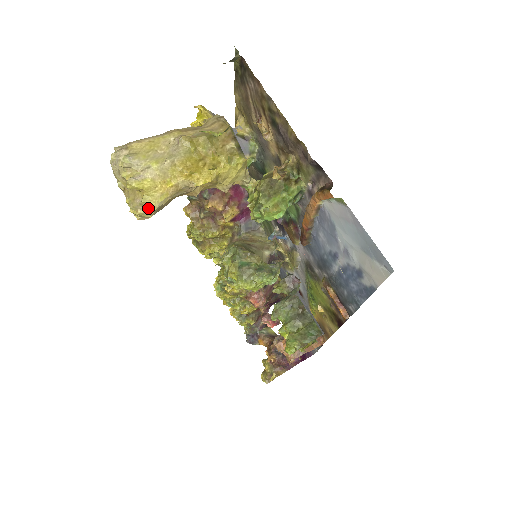
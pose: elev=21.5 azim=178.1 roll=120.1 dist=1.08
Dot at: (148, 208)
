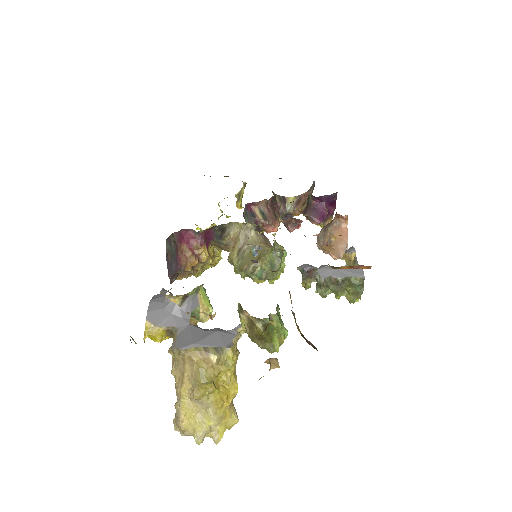
Dot at: (234, 423)
